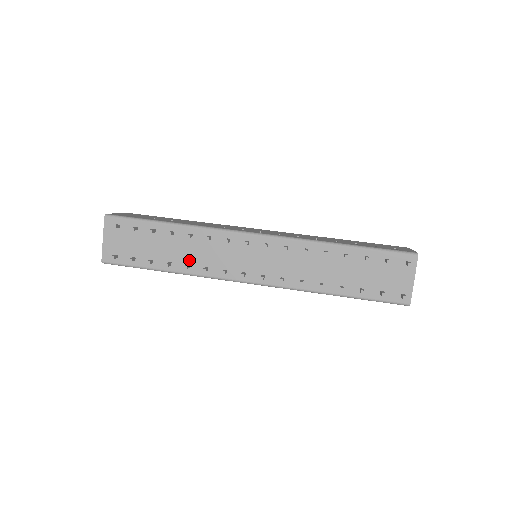
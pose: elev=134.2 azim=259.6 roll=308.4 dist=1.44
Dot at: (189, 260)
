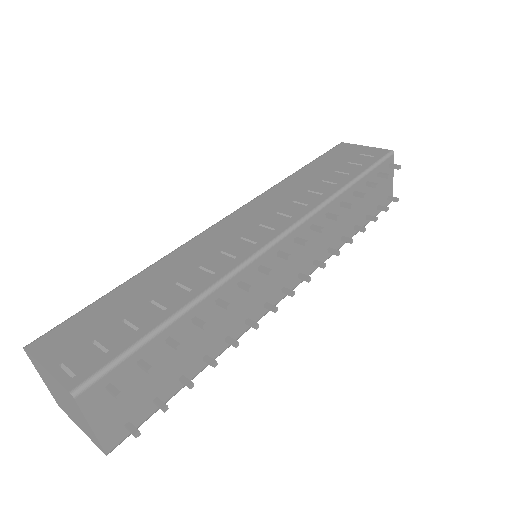
Dot at: (225, 331)
